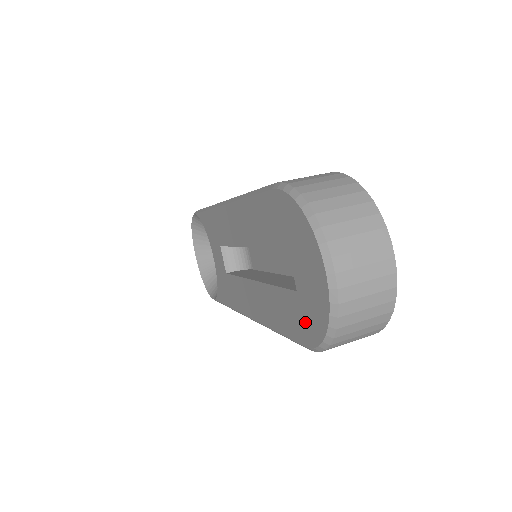
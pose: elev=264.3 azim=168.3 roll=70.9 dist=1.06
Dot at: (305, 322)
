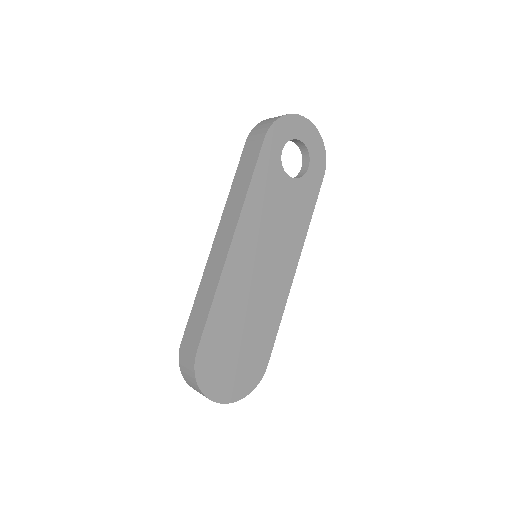
Dot at: occluded
